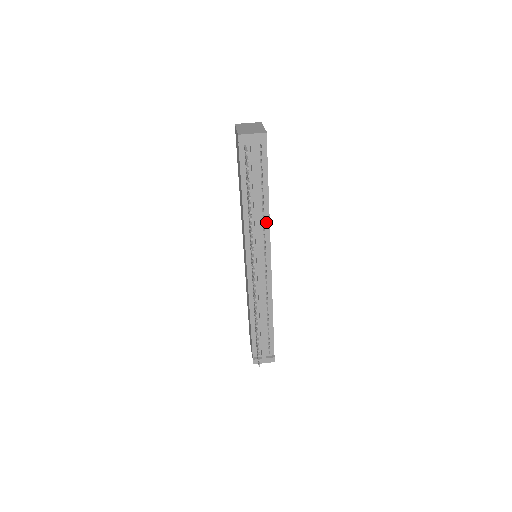
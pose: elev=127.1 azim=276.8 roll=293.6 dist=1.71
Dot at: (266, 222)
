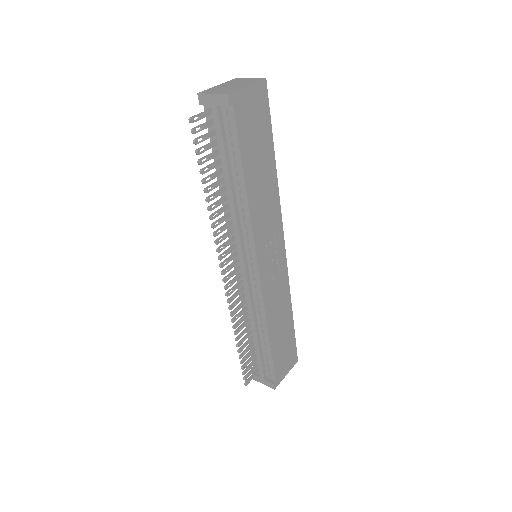
Dot at: (247, 217)
